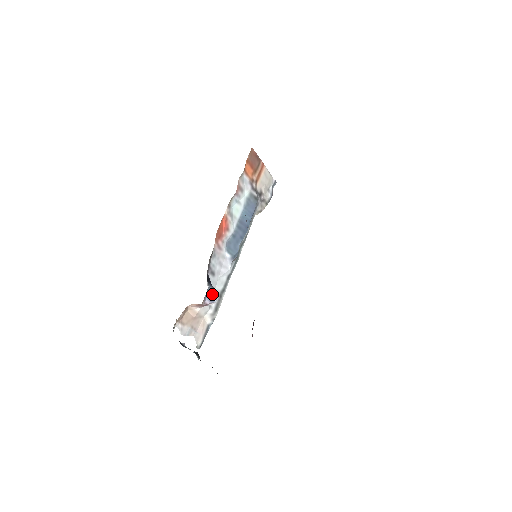
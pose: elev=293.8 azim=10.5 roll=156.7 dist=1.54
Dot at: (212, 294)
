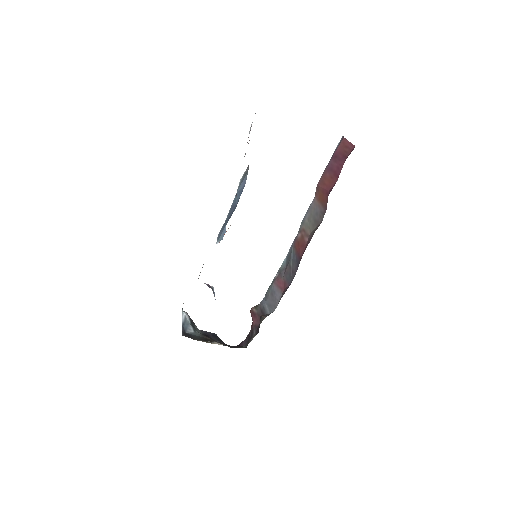
Dot at: occluded
